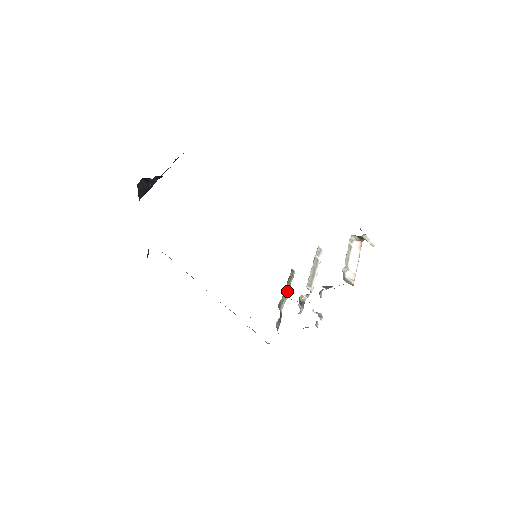
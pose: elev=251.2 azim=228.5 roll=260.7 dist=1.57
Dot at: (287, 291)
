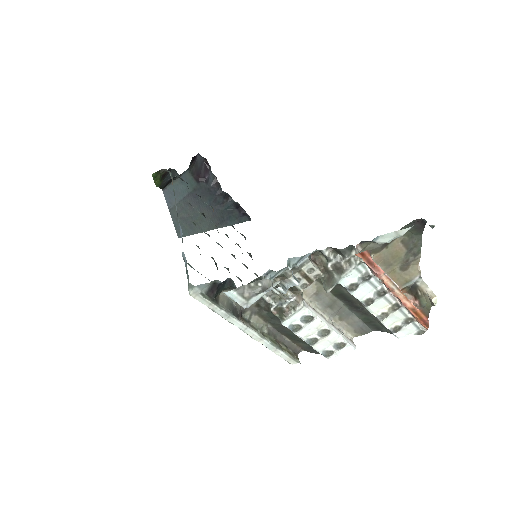
Dot at: (270, 340)
